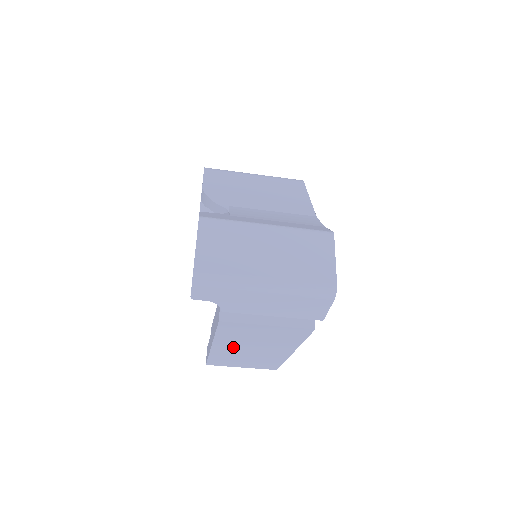
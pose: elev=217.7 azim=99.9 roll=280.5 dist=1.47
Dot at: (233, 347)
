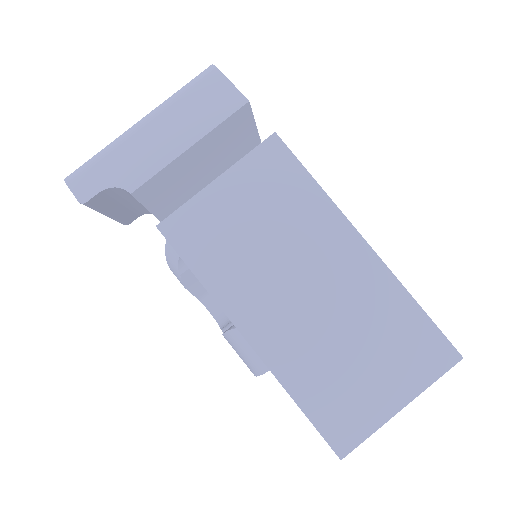
Dot at: (274, 311)
